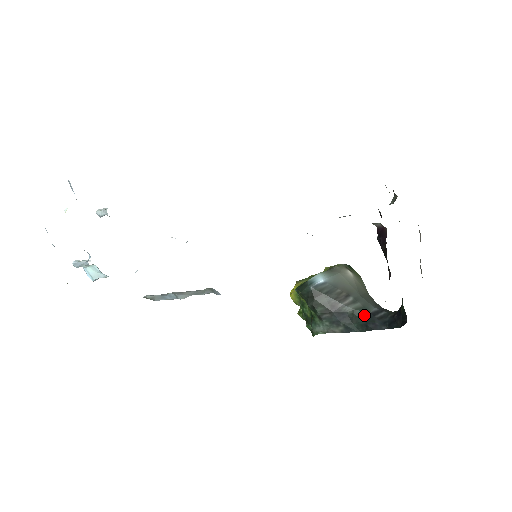
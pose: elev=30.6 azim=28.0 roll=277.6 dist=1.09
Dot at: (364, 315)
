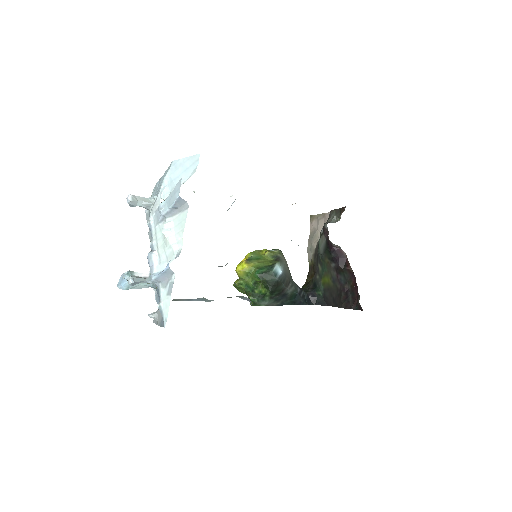
Dot at: (295, 295)
